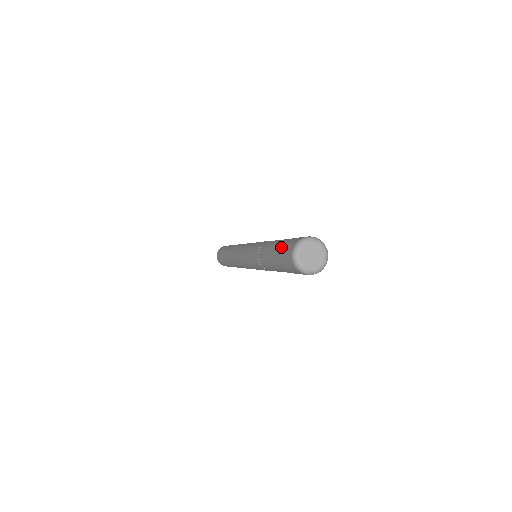
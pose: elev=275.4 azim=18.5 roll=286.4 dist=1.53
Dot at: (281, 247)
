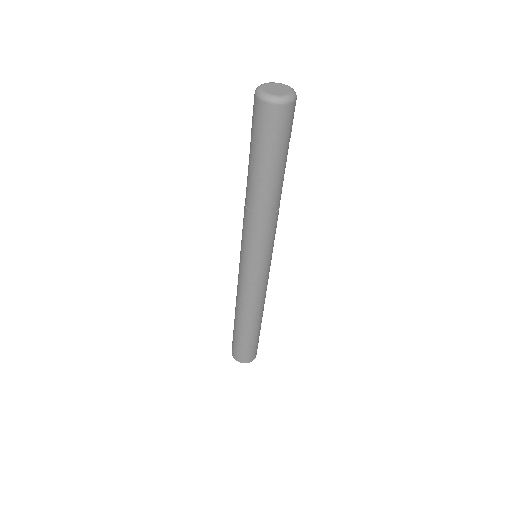
Dot at: occluded
